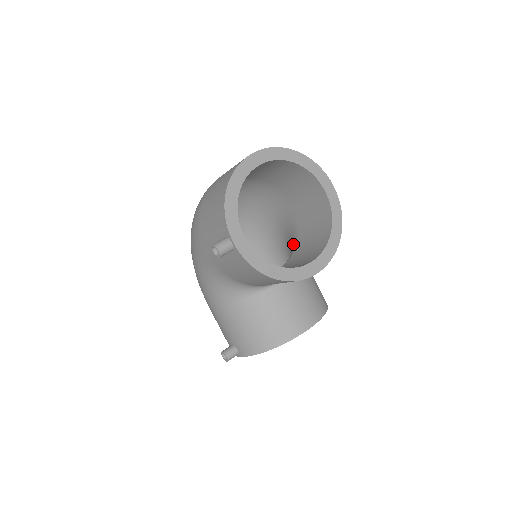
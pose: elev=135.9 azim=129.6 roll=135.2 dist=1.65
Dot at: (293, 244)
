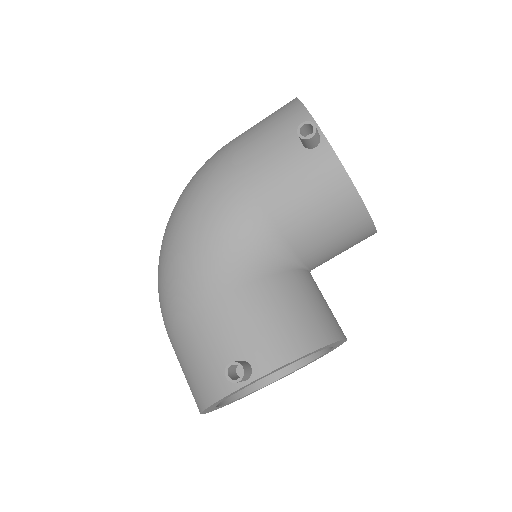
Dot at: occluded
